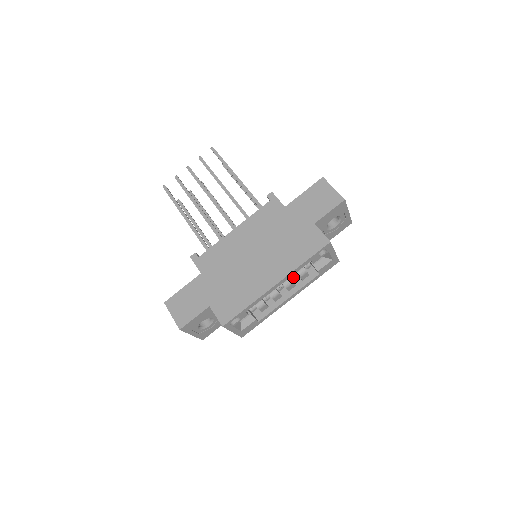
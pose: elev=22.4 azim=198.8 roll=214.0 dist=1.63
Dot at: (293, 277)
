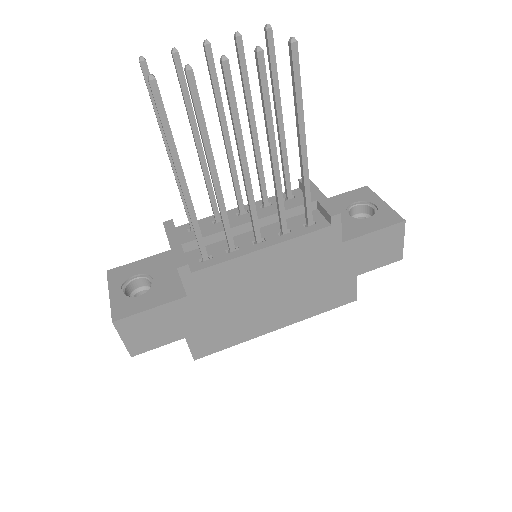
Dot at: occluded
